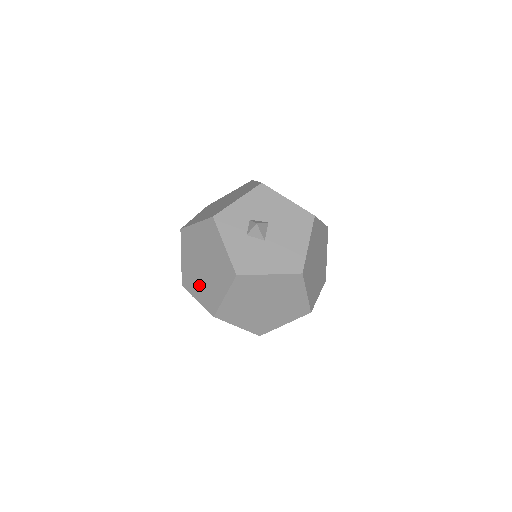
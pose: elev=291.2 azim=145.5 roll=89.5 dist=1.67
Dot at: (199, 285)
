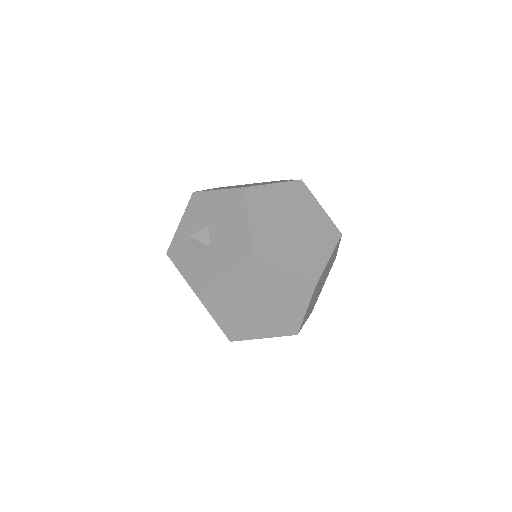
Dot at: occluded
